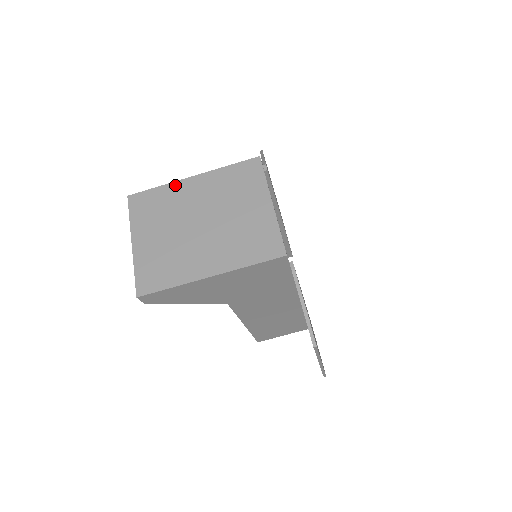
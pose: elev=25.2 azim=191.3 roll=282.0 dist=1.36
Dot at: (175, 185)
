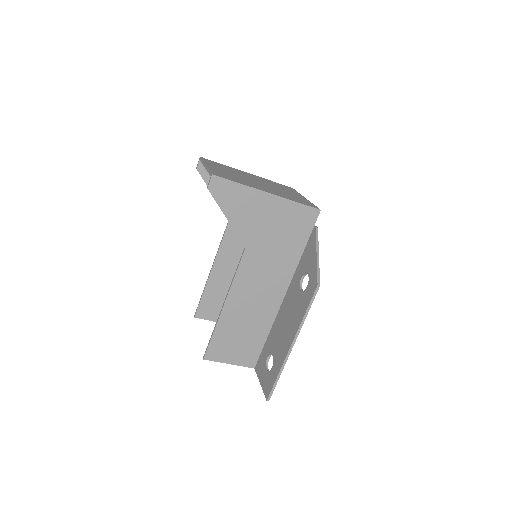
Dot at: (236, 169)
